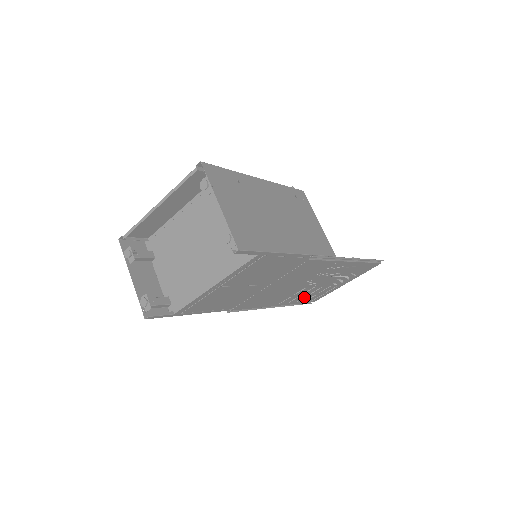
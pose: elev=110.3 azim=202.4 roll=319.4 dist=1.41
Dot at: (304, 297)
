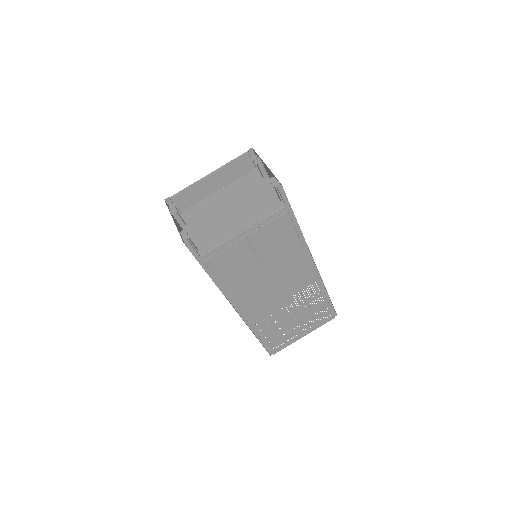
Dot at: (273, 331)
